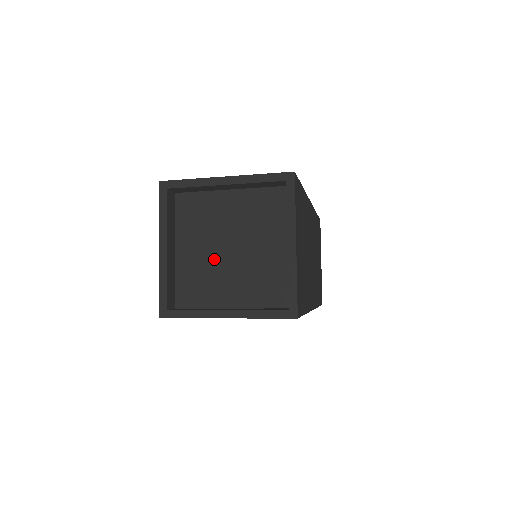
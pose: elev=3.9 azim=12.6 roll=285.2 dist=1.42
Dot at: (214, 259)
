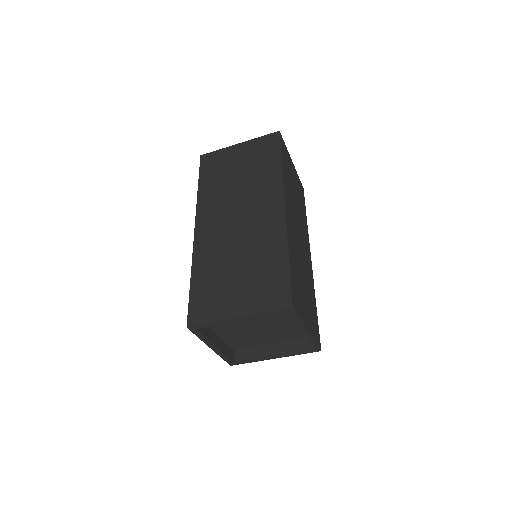
Dot at: (248, 331)
